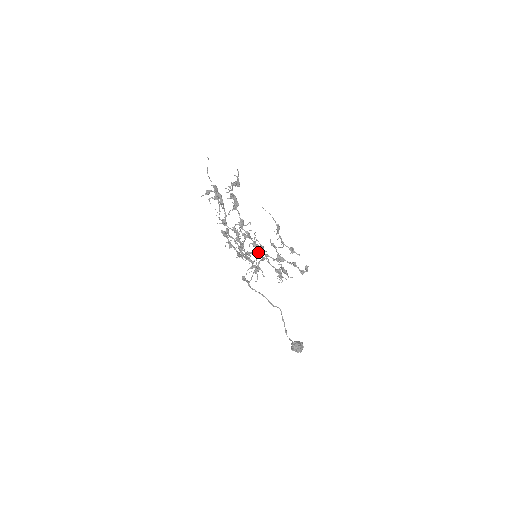
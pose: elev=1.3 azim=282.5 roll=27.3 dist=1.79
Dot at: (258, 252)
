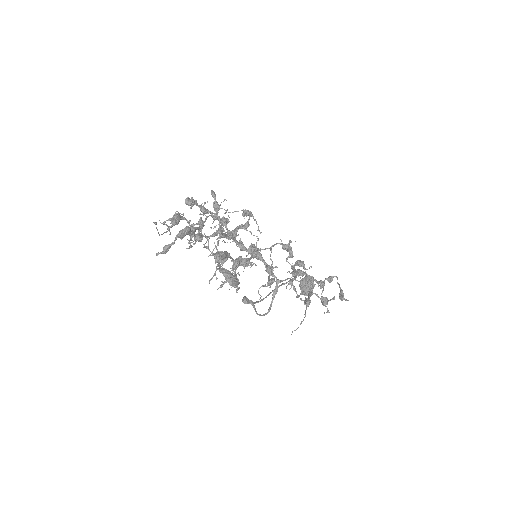
Dot at: occluded
